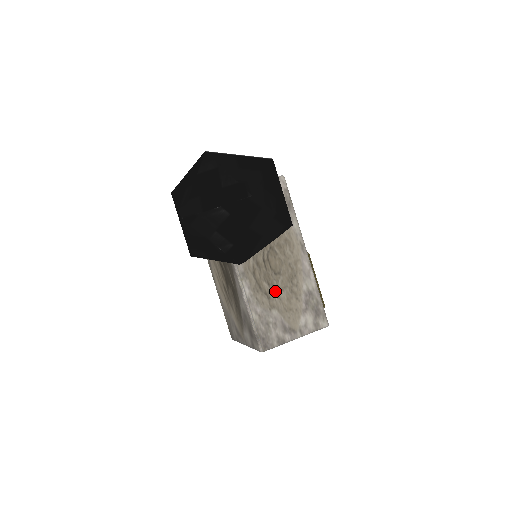
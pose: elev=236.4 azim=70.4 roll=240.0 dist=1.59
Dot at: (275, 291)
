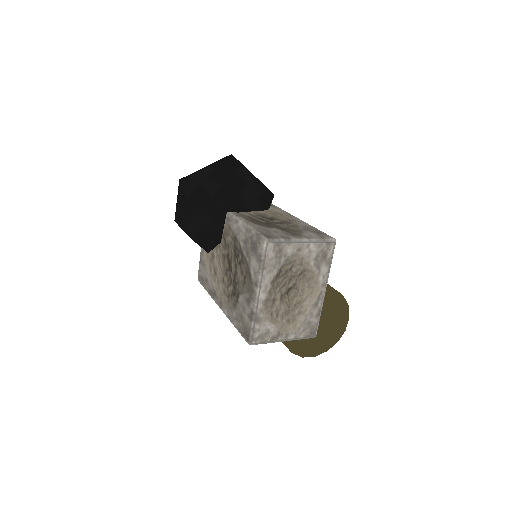
Dot at: (271, 223)
